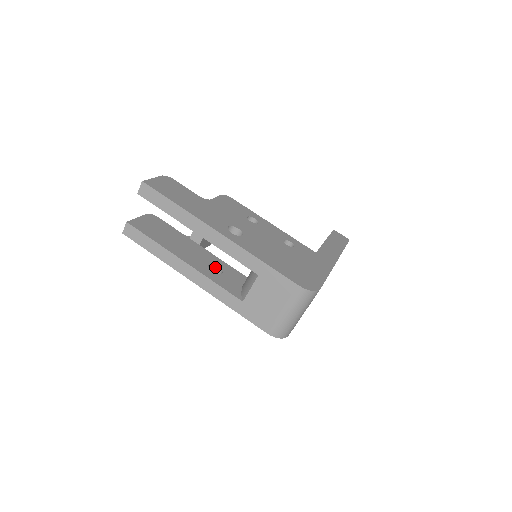
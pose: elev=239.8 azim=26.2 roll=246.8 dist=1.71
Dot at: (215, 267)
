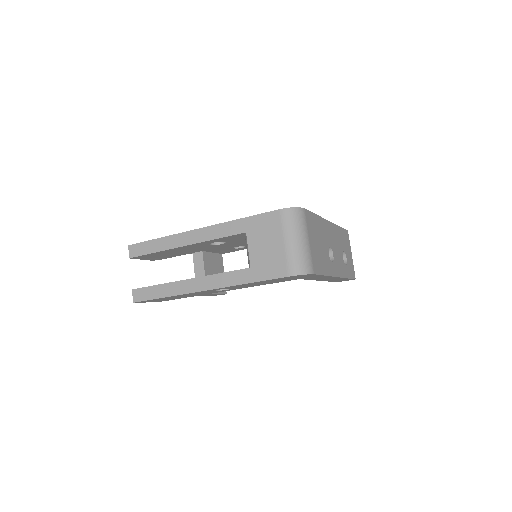
Dot at: occluded
